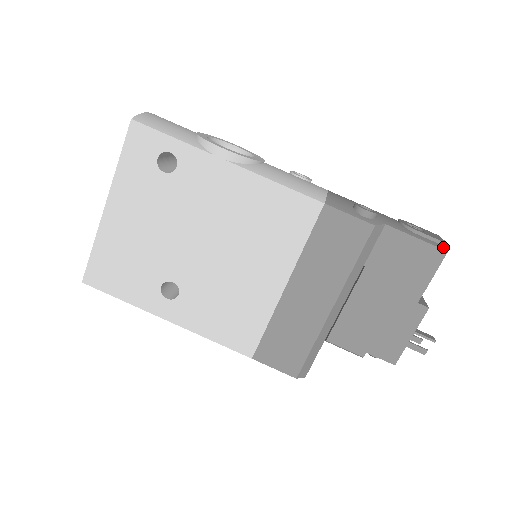
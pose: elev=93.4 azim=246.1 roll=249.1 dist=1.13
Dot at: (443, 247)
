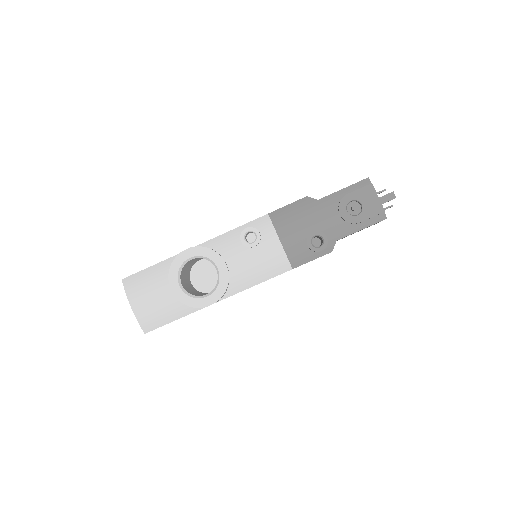
Dot at: (382, 217)
